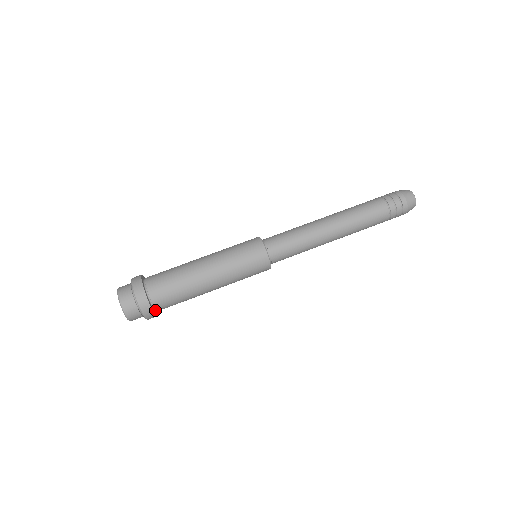
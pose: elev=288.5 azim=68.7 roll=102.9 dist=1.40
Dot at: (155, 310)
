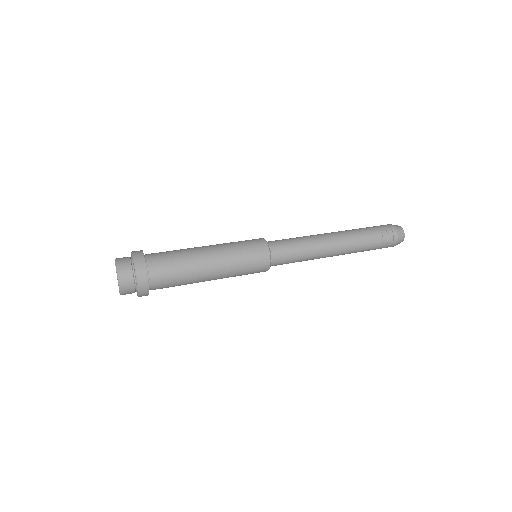
Dot at: (147, 269)
